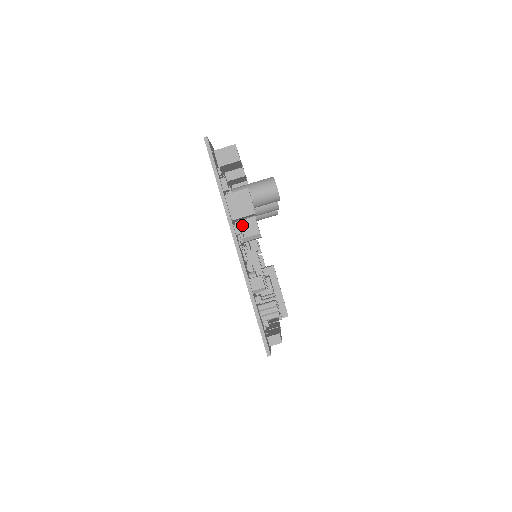
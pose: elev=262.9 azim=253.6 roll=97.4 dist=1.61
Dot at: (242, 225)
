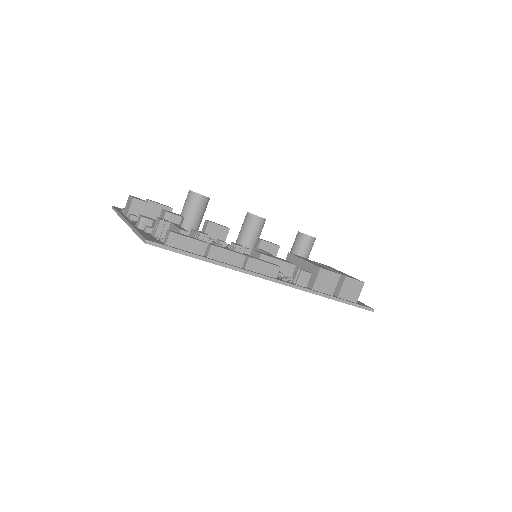
Dot at: occluded
